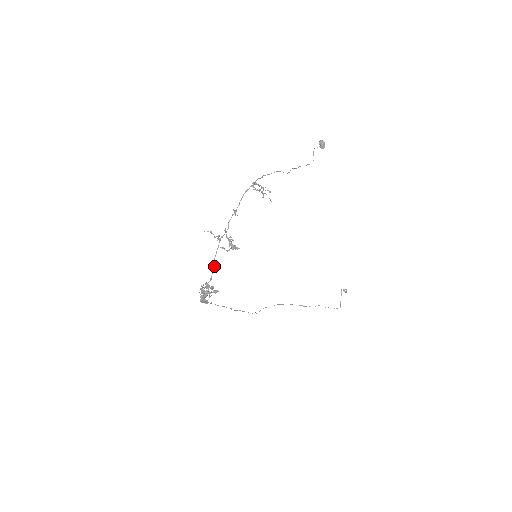
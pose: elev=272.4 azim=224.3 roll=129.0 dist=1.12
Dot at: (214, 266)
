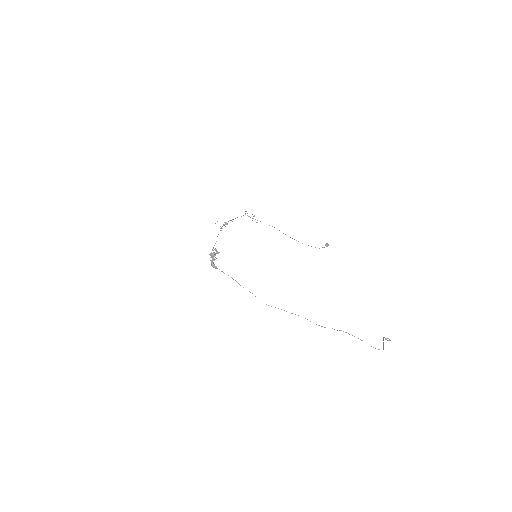
Dot at: occluded
